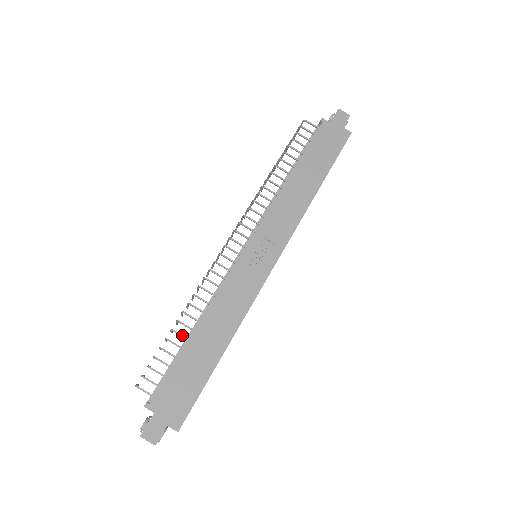
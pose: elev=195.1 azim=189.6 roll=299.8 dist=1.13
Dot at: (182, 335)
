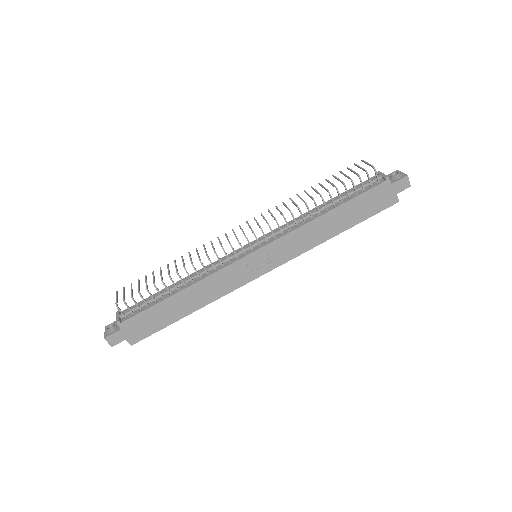
Dot at: (168, 289)
